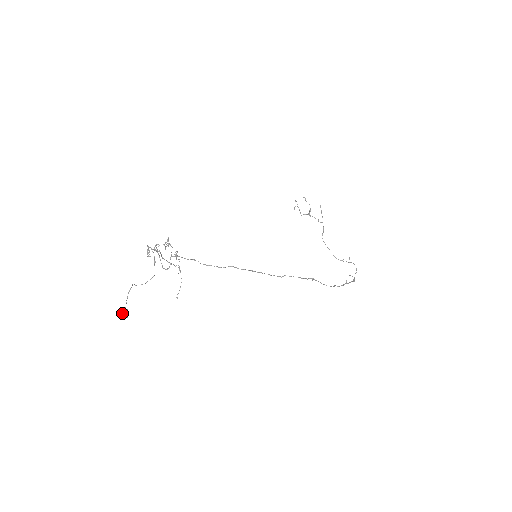
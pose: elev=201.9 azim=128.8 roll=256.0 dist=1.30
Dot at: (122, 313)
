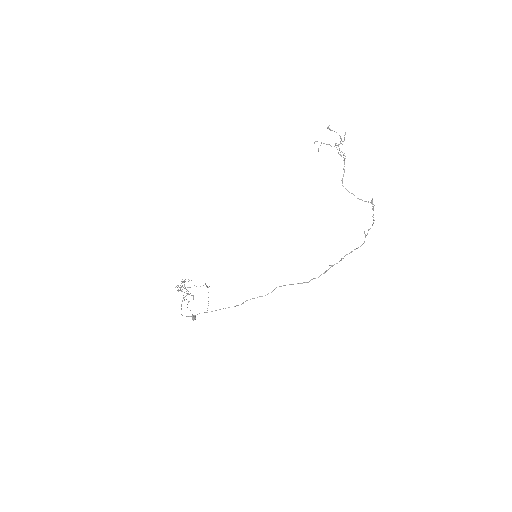
Dot at: (192, 318)
